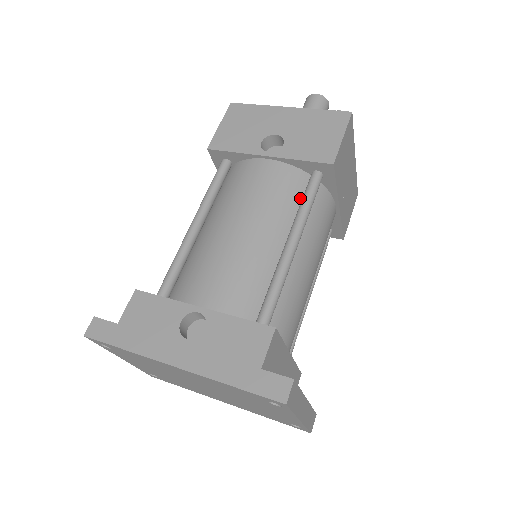
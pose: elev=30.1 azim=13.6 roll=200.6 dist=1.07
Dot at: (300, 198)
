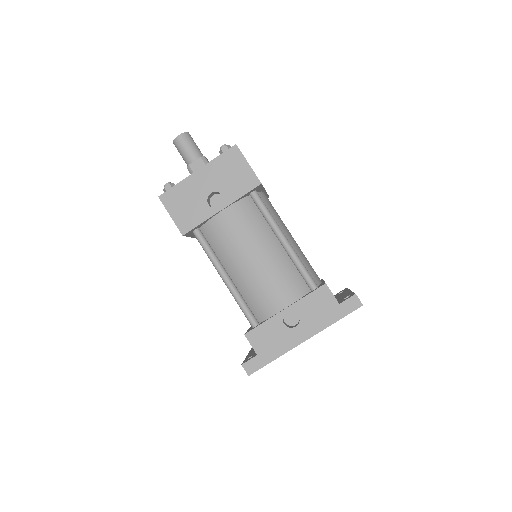
Dot at: (259, 213)
